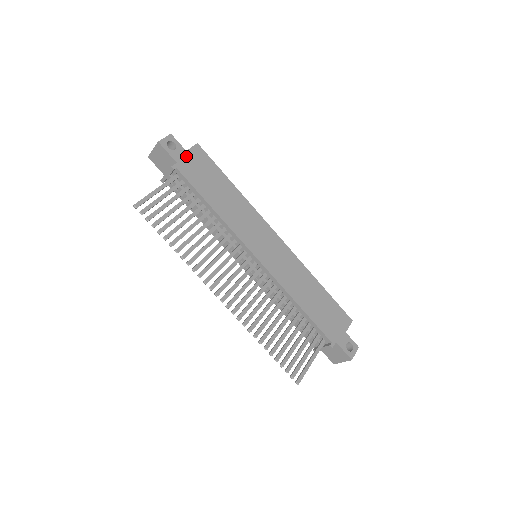
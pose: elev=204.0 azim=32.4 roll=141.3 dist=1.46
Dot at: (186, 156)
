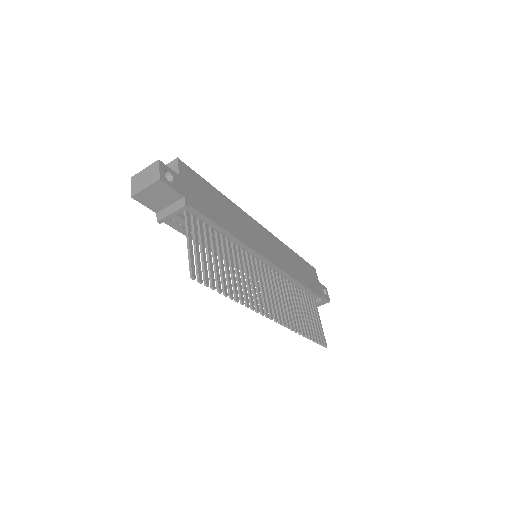
Dot at: (183, 182)
